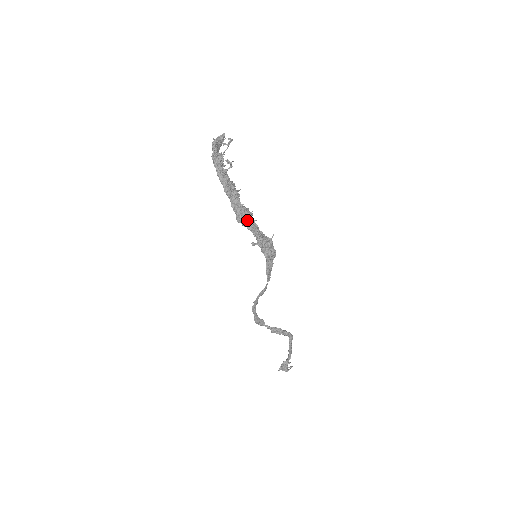
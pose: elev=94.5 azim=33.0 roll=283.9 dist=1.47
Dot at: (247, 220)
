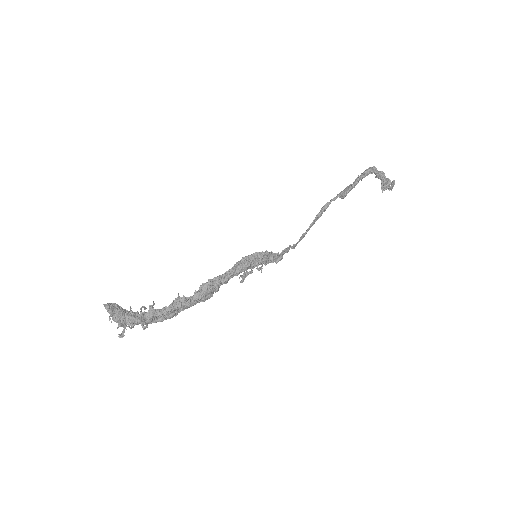
Dot at: occluded
